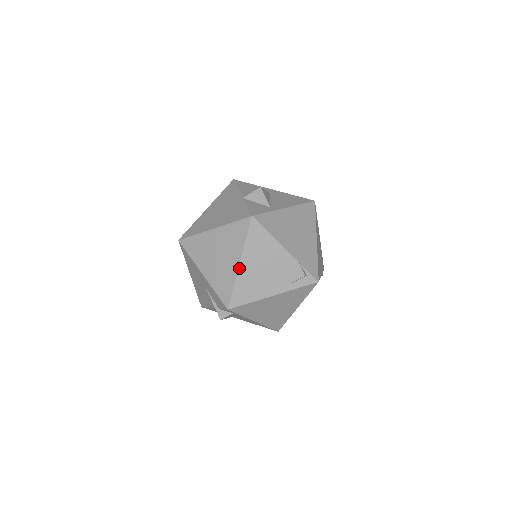
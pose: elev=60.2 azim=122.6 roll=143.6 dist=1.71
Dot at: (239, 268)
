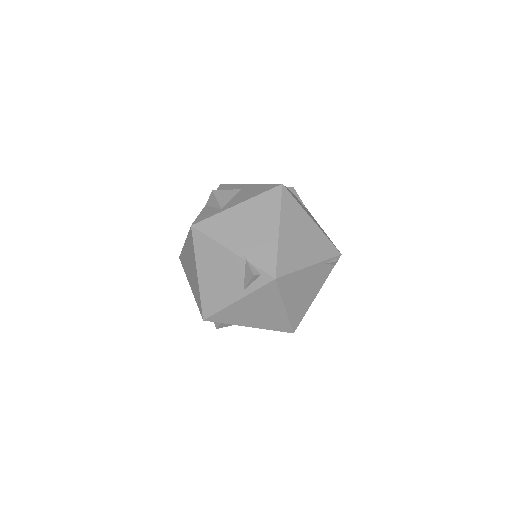
Dot at: (198, 279)
